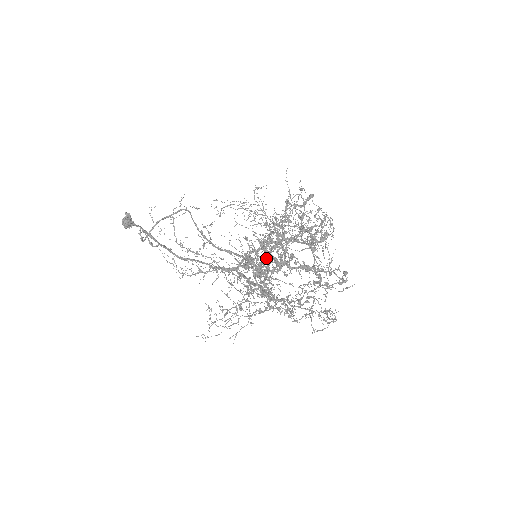
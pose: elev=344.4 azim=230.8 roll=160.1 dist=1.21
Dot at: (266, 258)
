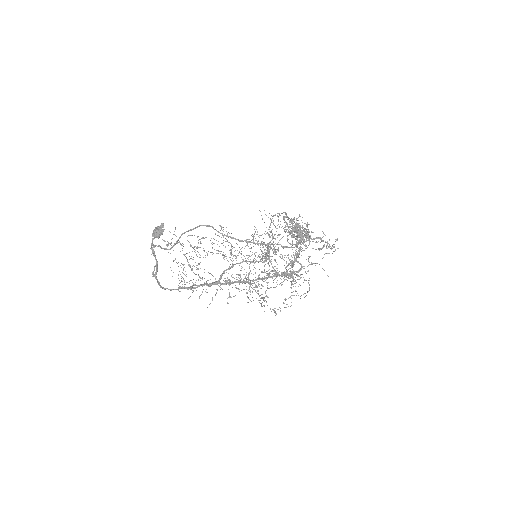
Dot at: (303, 231)
